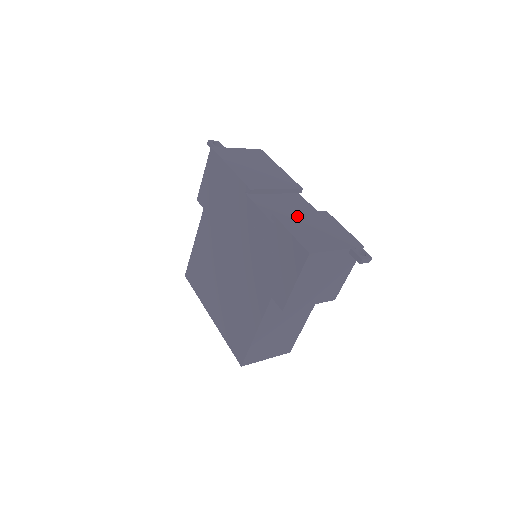
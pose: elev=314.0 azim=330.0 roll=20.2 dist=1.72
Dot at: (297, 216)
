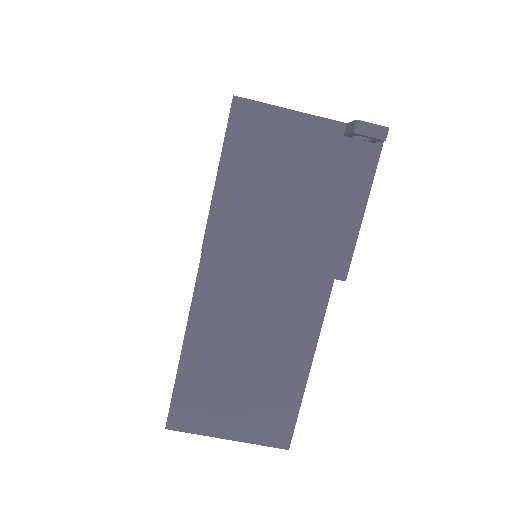
Dot at: occluded
